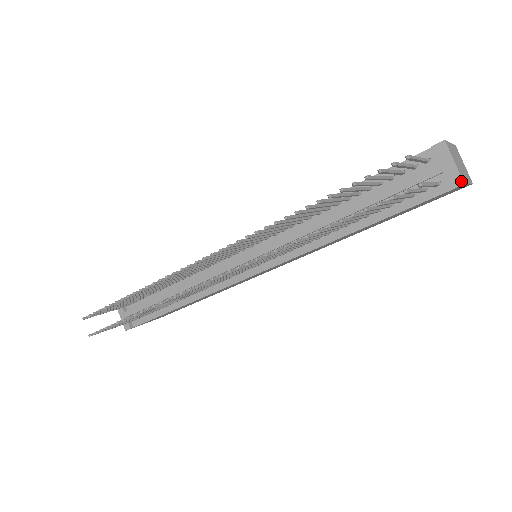
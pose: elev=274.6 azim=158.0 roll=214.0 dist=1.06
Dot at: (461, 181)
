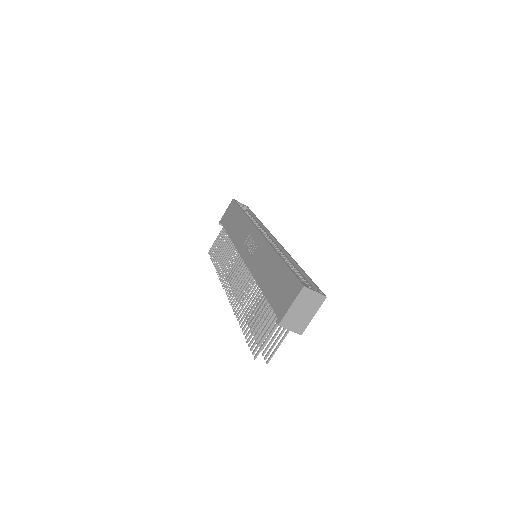
Dot at: (299, 334)
